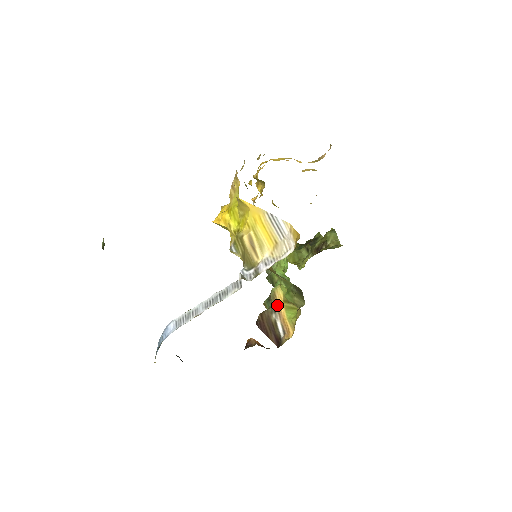
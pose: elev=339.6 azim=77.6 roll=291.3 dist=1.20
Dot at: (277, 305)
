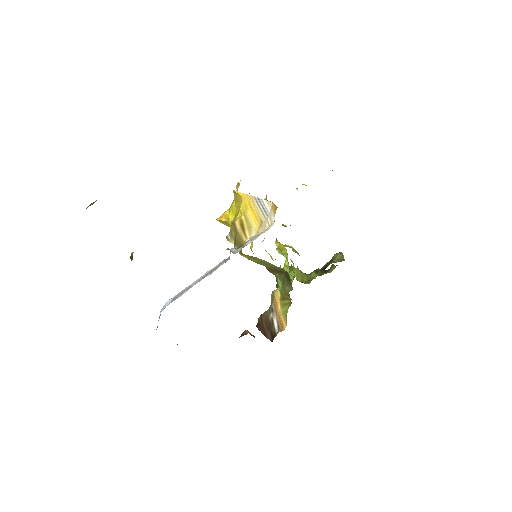
Dot at: (275, 304)
